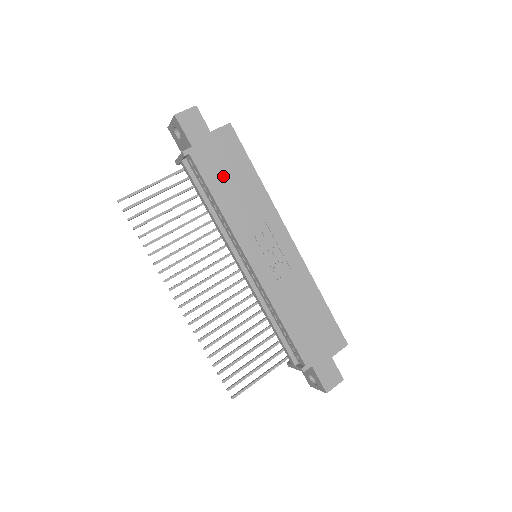
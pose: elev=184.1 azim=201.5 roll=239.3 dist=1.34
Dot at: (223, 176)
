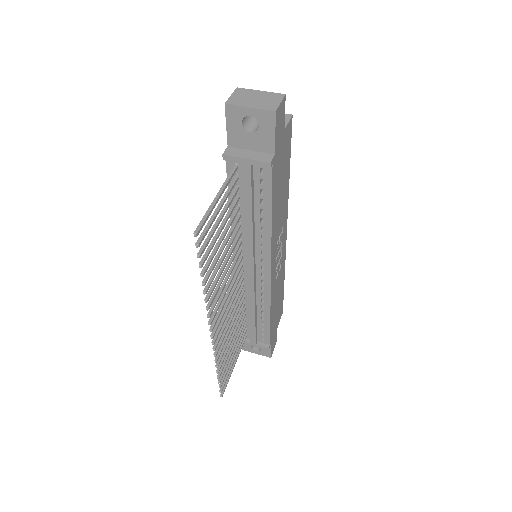
Dot at: (279, 185)
